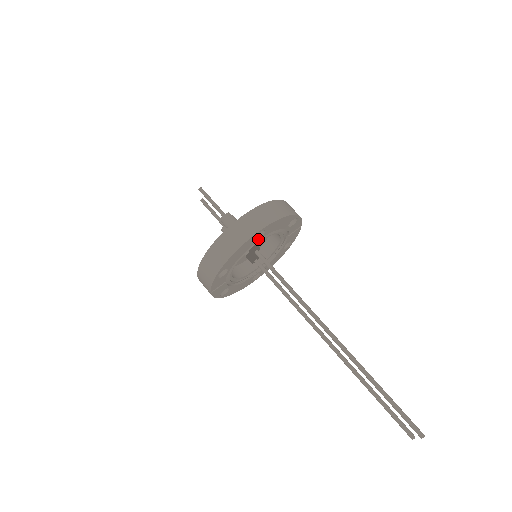
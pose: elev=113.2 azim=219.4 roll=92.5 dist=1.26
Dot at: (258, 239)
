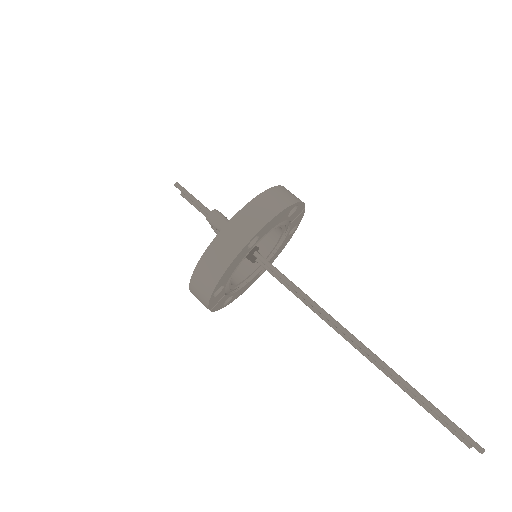
Dot at: (252, 246)
